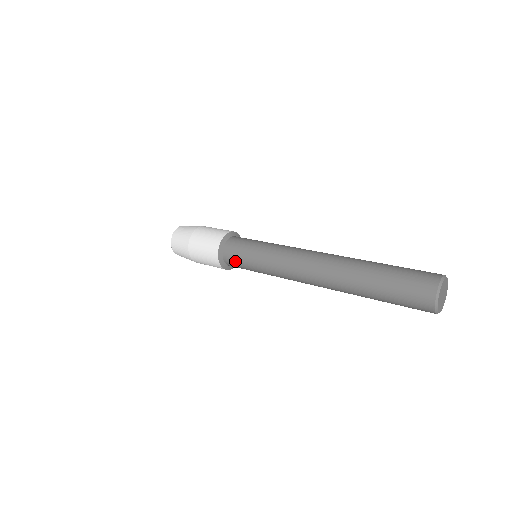
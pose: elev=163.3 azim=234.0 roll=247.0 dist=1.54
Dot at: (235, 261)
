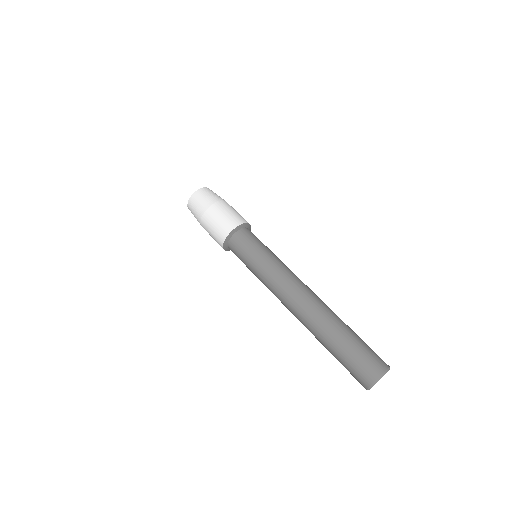
Dot at: (237, 256)
